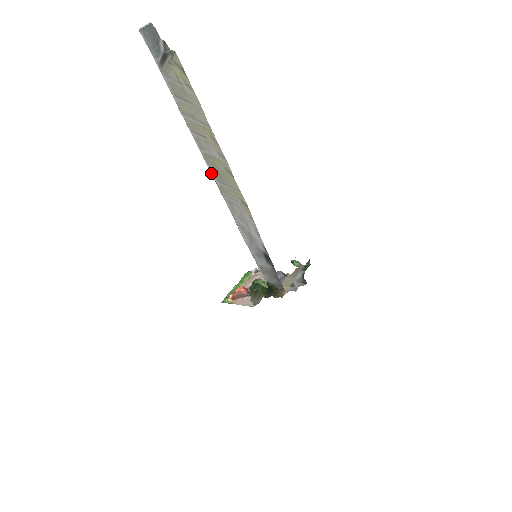
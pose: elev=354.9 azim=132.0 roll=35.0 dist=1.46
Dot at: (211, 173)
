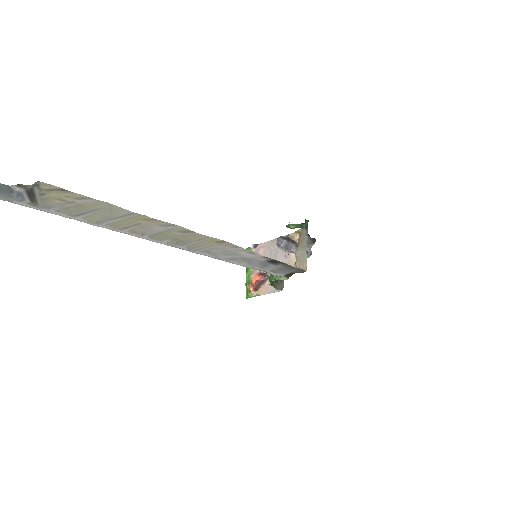
Dot at: (169, 245)
